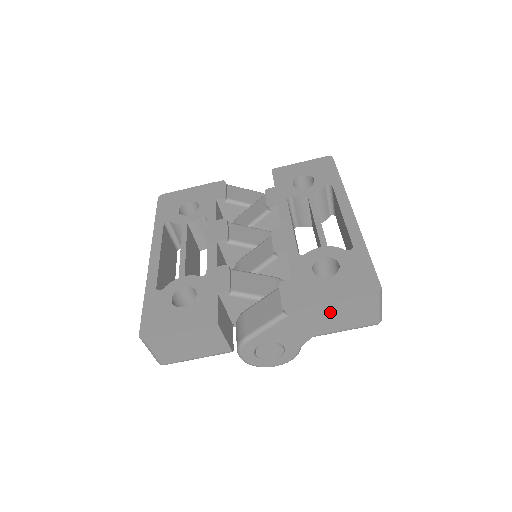
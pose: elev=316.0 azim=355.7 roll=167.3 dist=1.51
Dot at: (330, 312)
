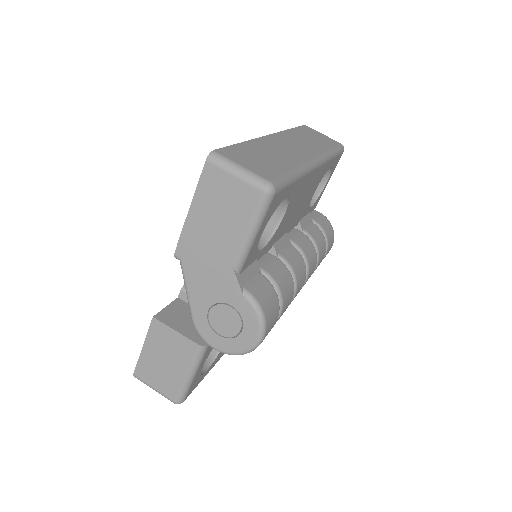
Dot at: (203, 222)
